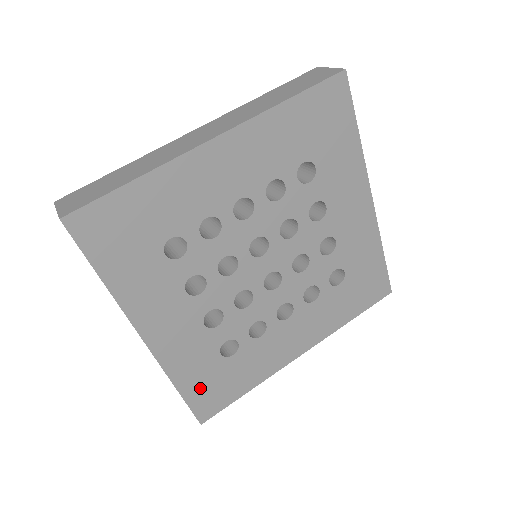
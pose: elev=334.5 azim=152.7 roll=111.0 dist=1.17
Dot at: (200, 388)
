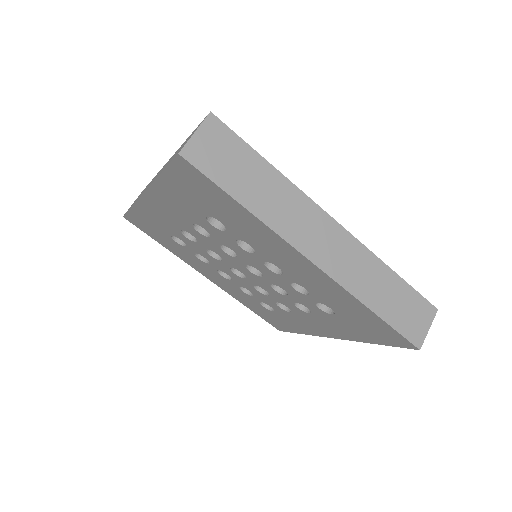
Dot at: (143, 220)
